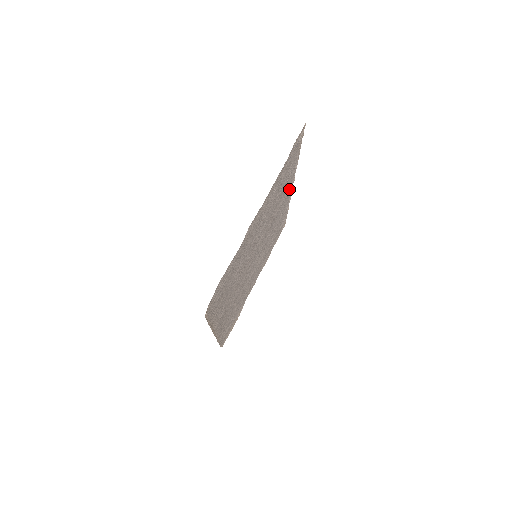
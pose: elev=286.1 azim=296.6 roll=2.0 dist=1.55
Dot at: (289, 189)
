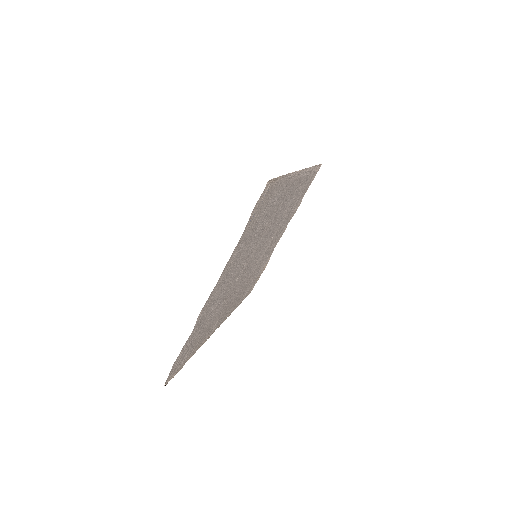
Dot at: (293, 182)
